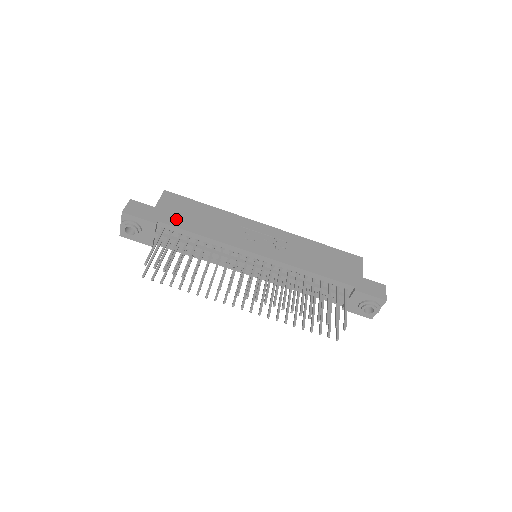
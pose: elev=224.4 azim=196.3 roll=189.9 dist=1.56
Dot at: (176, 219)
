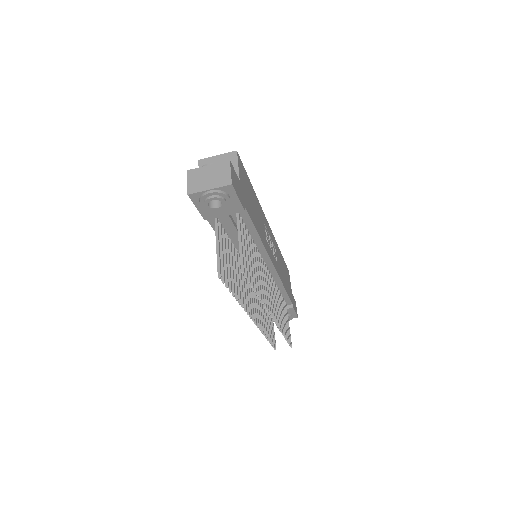
Dot at: (249, 206)
